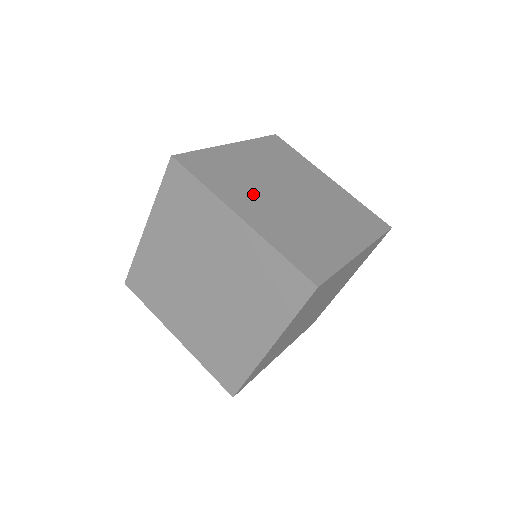
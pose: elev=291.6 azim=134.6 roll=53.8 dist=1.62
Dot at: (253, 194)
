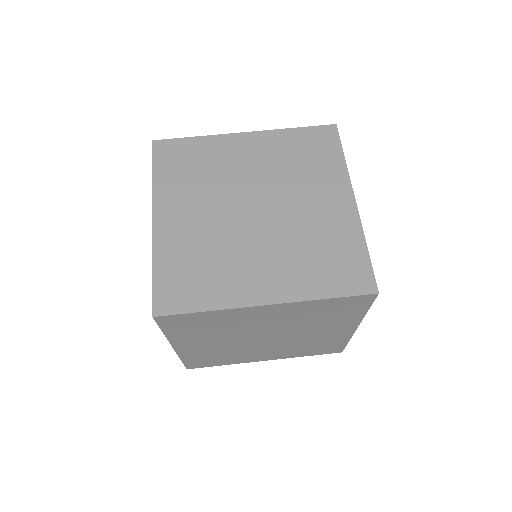
Dot at: (199, 198)
